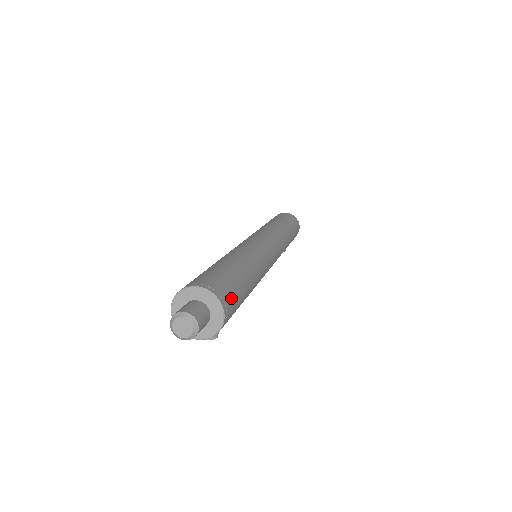
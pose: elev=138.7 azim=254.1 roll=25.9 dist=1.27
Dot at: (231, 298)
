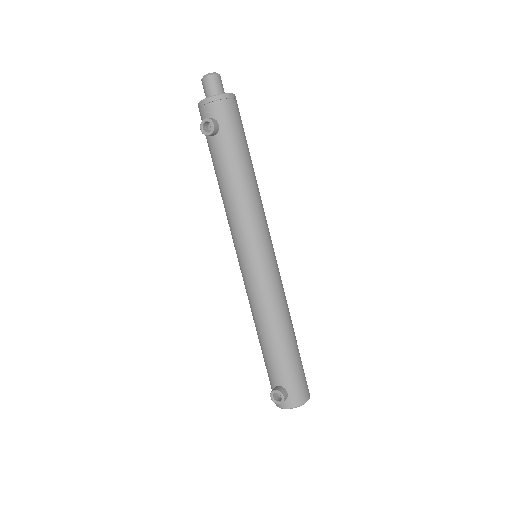
Dot at: occluded
